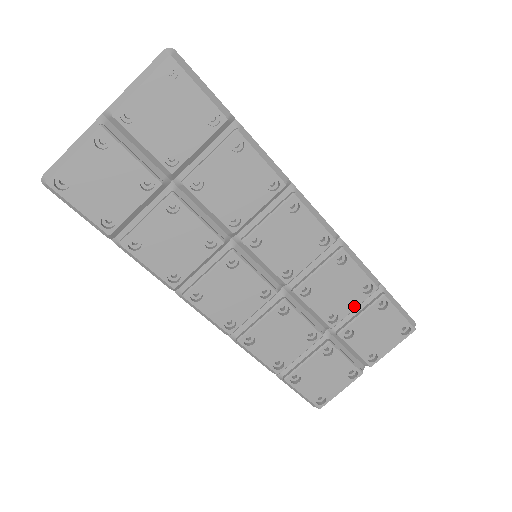
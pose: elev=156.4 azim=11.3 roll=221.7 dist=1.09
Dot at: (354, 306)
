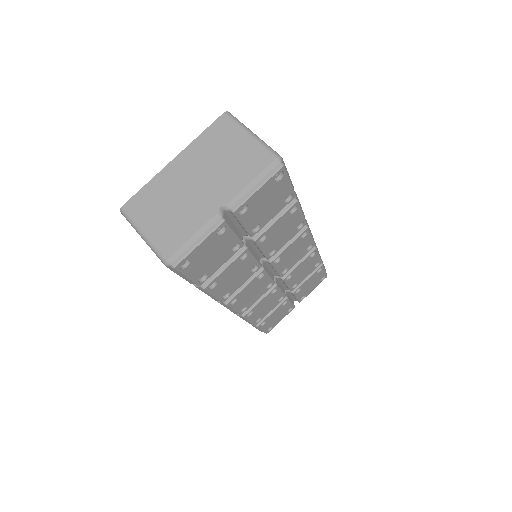
Dot at: occluded
